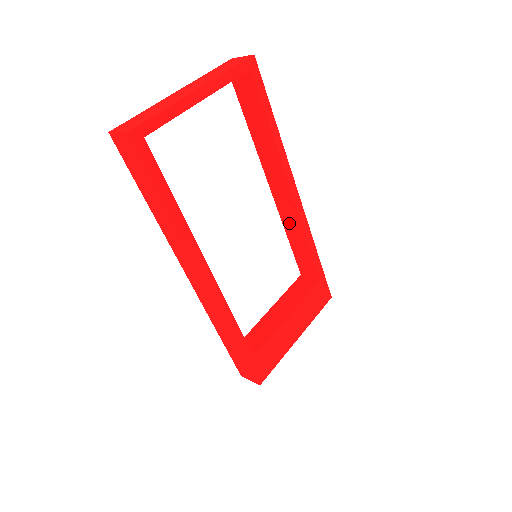
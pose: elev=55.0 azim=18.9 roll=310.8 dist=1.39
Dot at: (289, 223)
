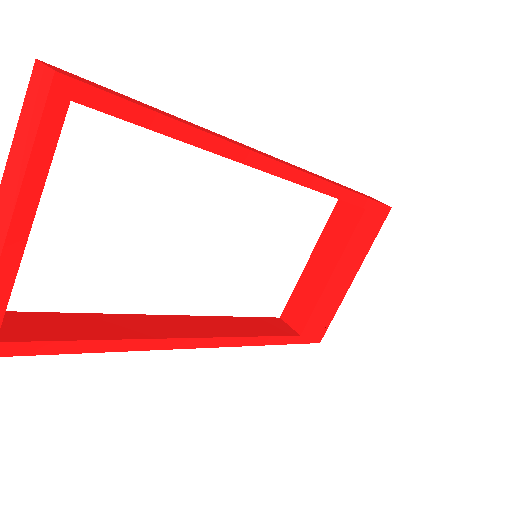
Dot at: occluded
